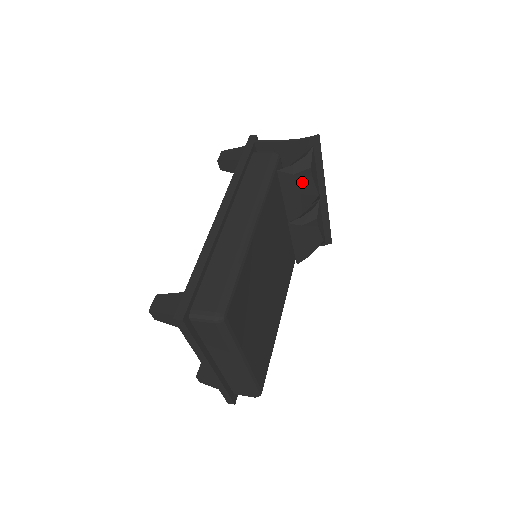
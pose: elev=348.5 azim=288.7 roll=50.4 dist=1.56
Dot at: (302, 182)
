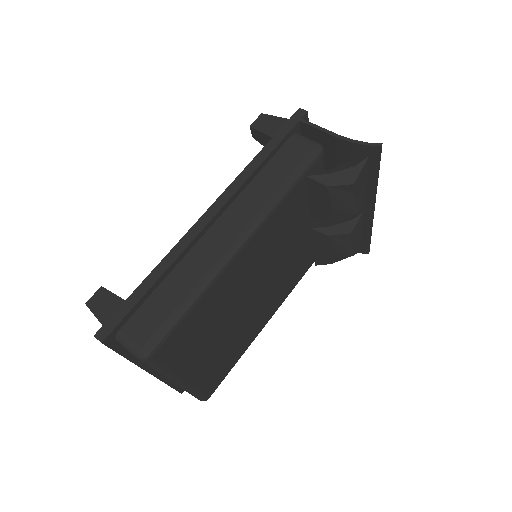
Dot at: (337, 196)
